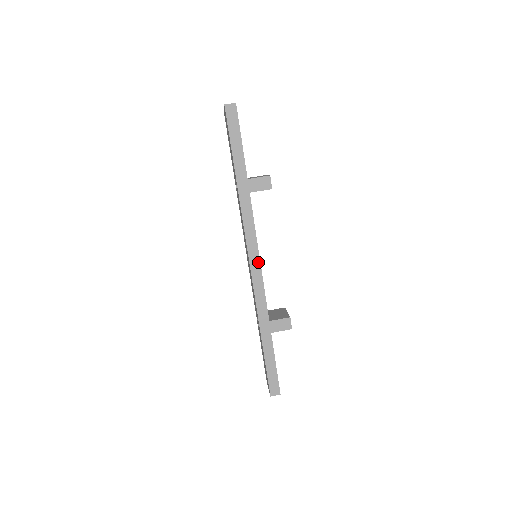
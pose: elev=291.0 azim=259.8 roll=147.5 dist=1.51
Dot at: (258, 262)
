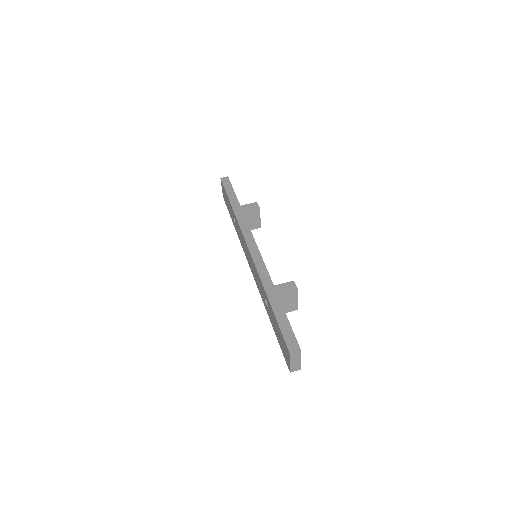
Dot at: (256, 247)
